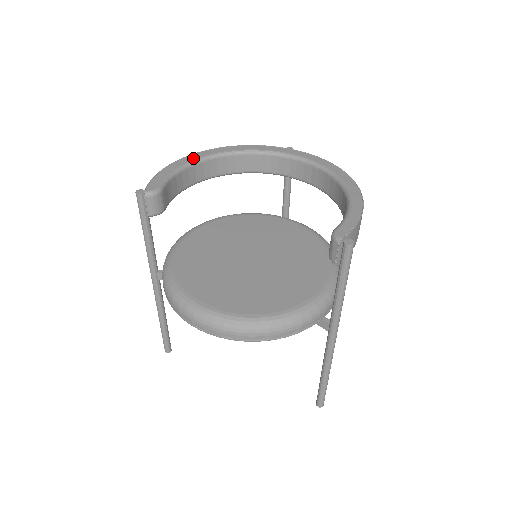
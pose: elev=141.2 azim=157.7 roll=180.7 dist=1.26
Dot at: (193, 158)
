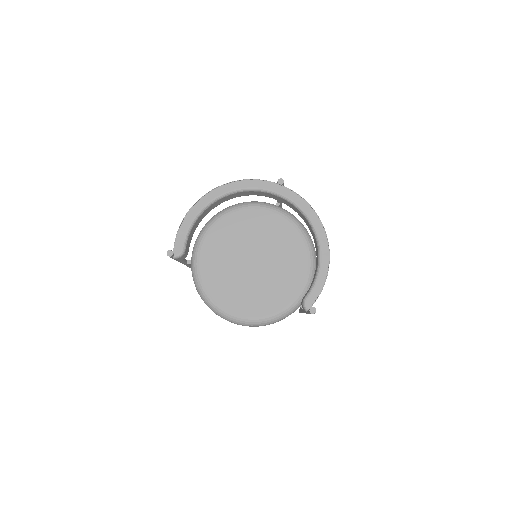
Dot at: (202, 205)
